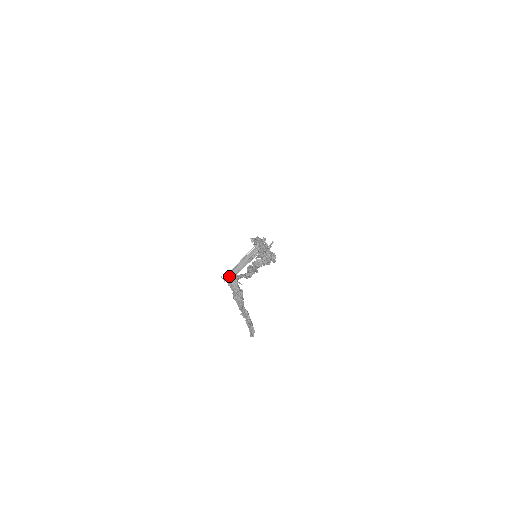
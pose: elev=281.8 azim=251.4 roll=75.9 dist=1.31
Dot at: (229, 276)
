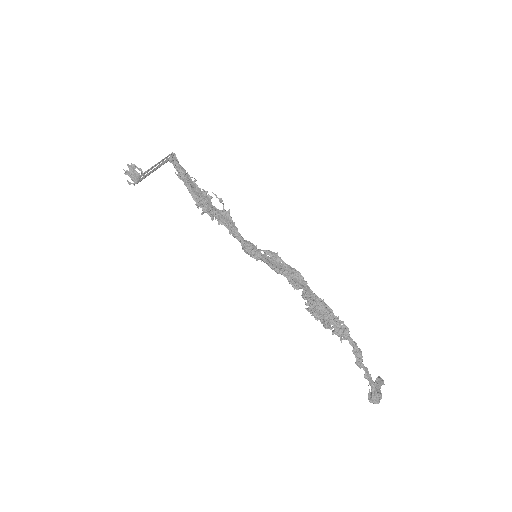
Dot at: occluded
